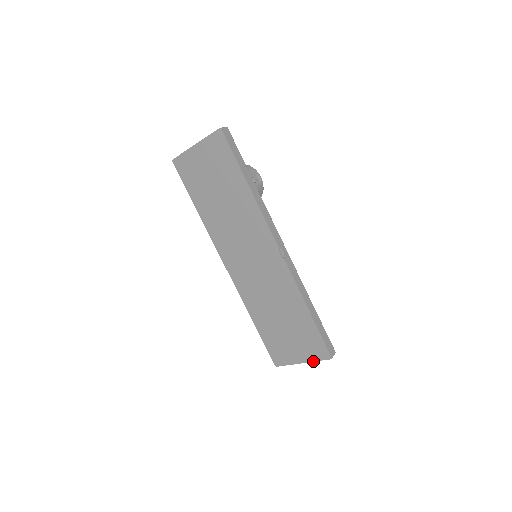
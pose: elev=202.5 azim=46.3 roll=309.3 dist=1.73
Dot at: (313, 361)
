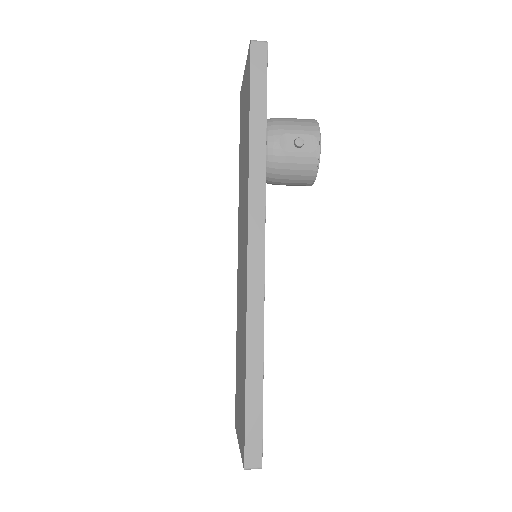
Dot at: (241, 453)
